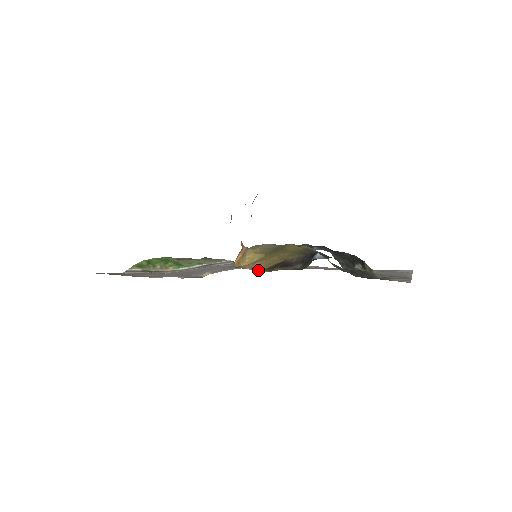
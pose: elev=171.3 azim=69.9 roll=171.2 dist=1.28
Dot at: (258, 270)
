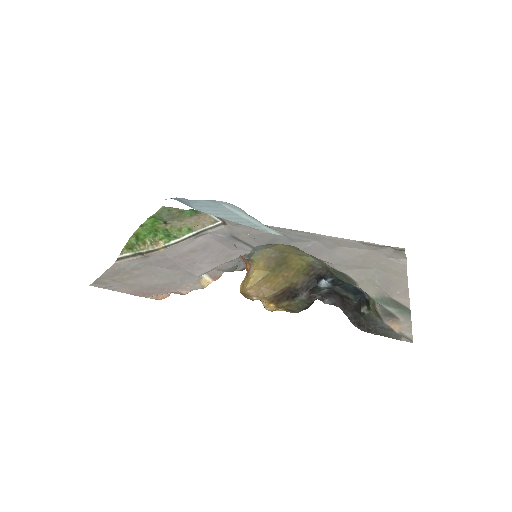
Dot at: (264, 298)
